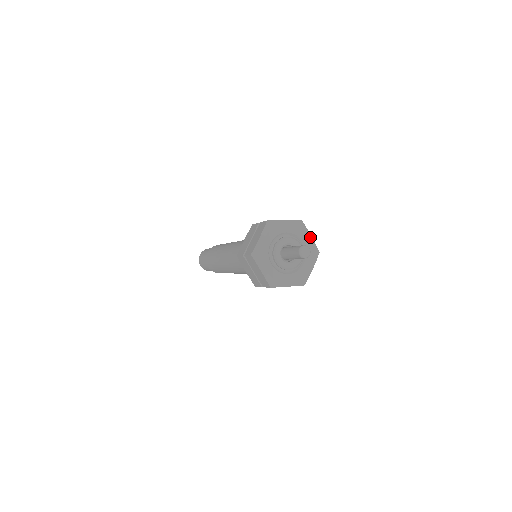
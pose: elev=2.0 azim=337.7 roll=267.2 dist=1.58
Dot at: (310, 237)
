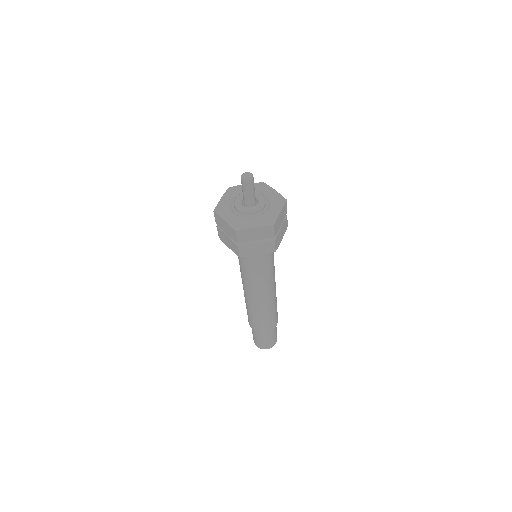
Dot at: (273, 190)
